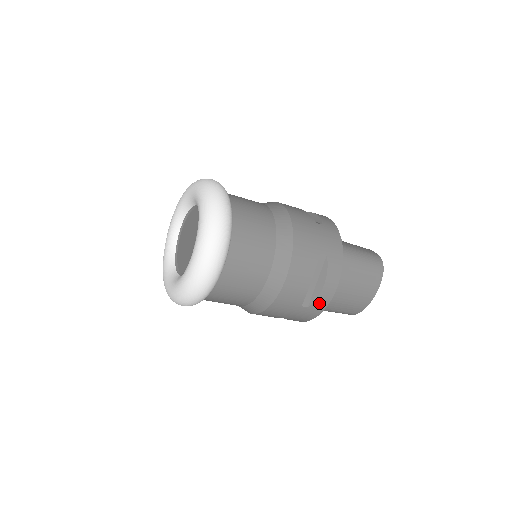
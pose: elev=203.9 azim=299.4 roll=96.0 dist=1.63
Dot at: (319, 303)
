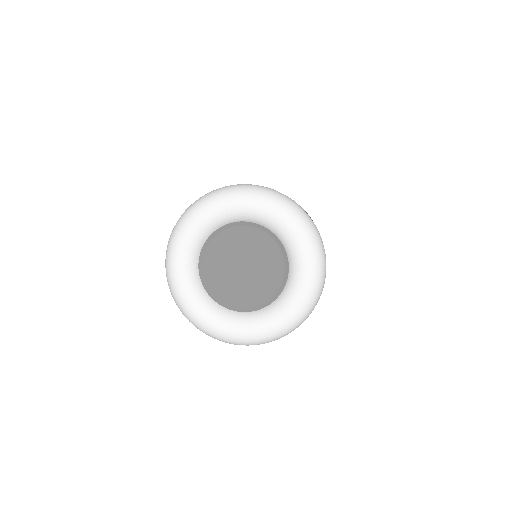
Dot at: occluded
